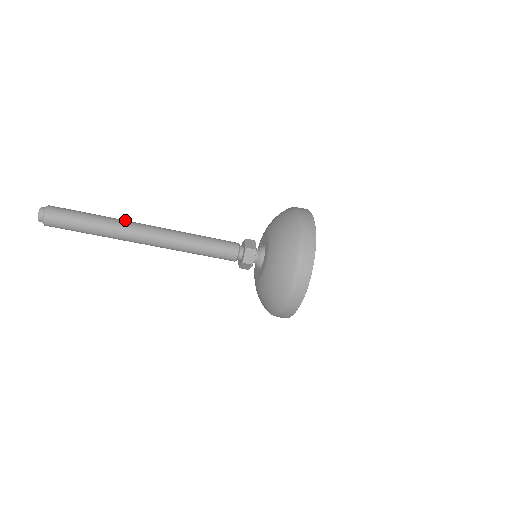
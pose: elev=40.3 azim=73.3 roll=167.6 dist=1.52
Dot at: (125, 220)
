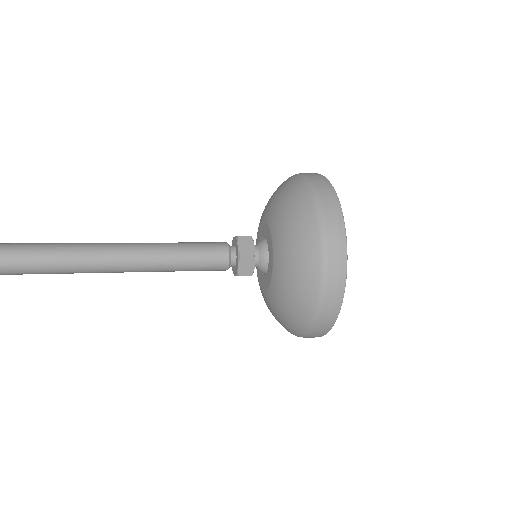
Dot at: (47, 245)
